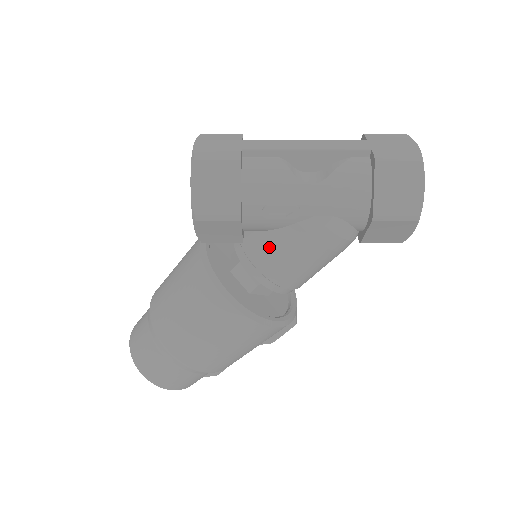
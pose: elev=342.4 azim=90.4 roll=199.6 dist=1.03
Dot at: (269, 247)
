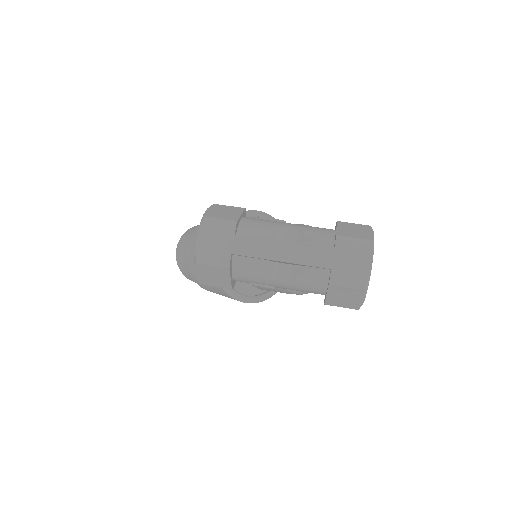
Dot at: occluded
